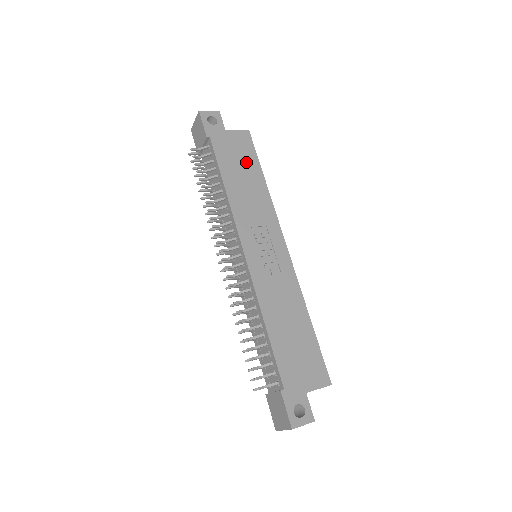
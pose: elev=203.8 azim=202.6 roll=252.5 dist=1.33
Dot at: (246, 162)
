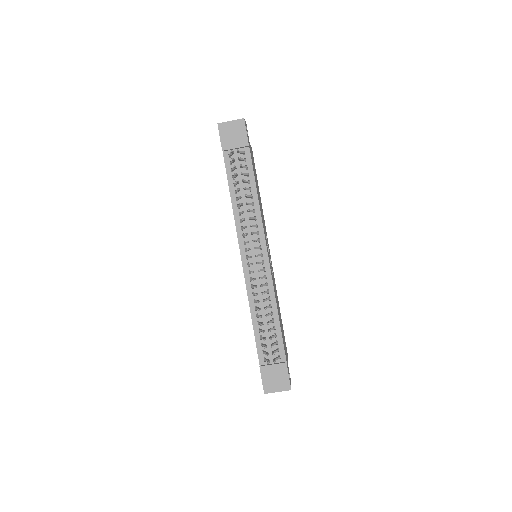
Dot at: (256, 177)
